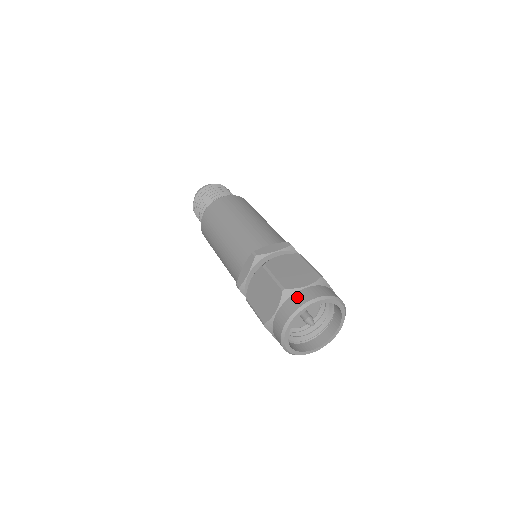
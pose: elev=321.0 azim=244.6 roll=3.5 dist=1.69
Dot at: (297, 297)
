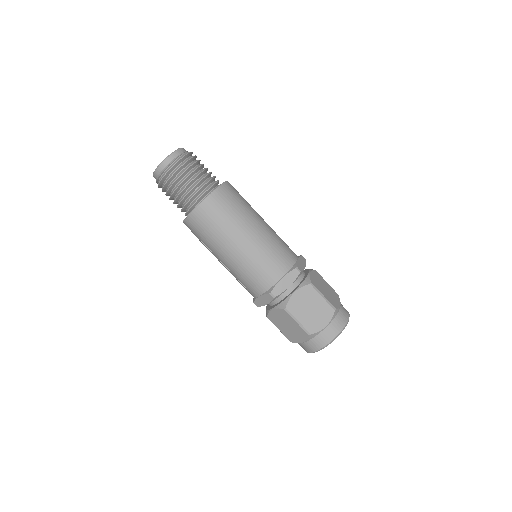
Dot at: (341, 315)
